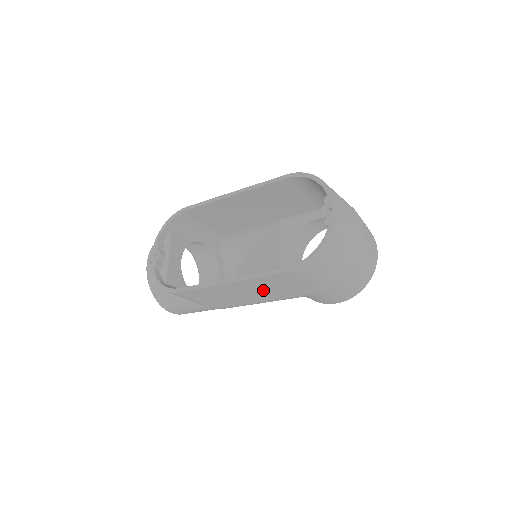
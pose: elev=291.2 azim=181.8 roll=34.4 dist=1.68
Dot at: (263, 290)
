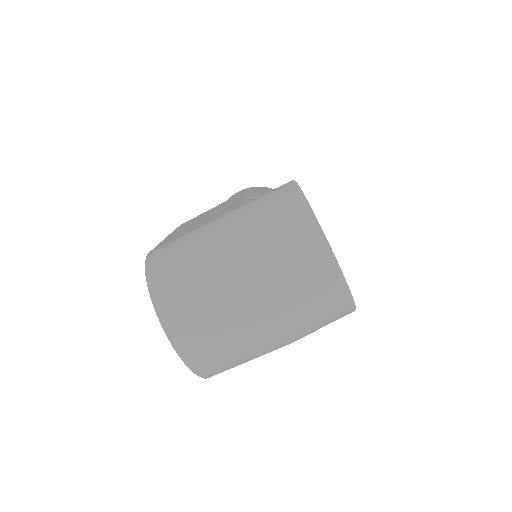
Dot at: occluded
